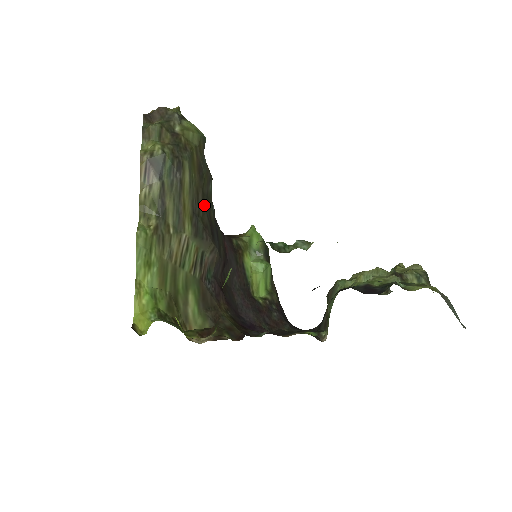
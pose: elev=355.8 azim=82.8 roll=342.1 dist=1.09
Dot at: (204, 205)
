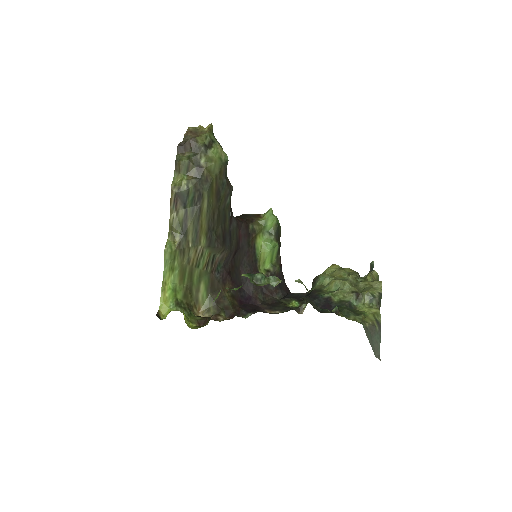
Dot at: (219, 220)
